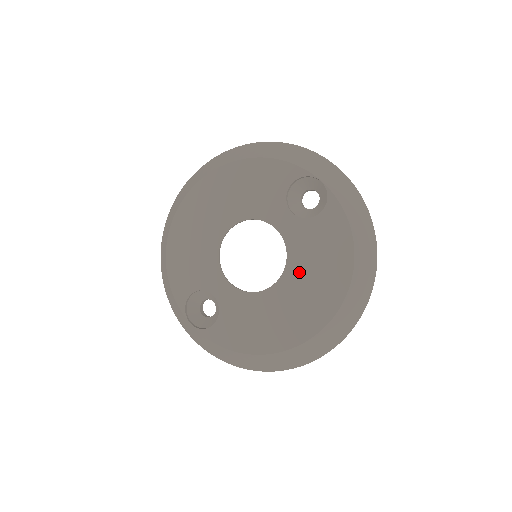
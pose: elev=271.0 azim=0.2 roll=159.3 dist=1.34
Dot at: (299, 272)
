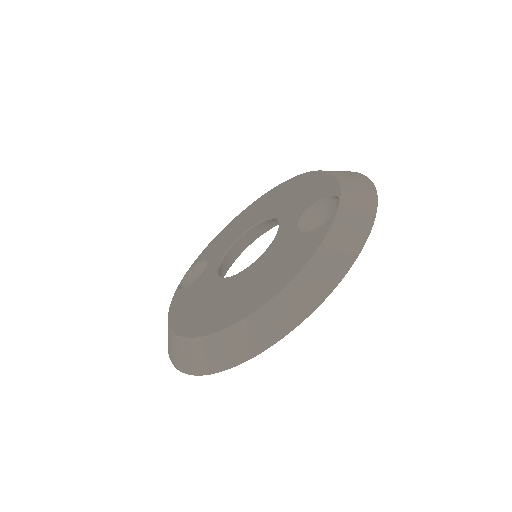
Dot at: (250, 275)
